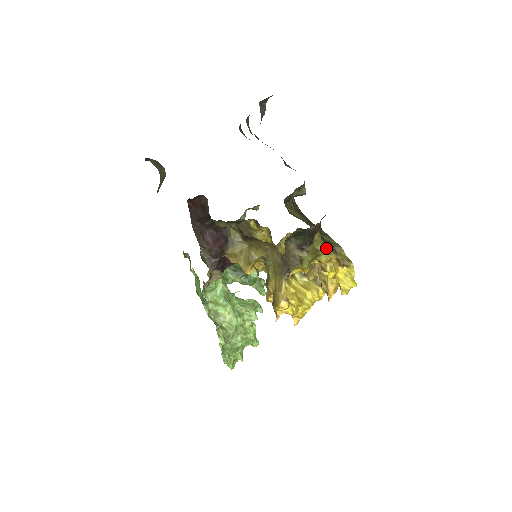
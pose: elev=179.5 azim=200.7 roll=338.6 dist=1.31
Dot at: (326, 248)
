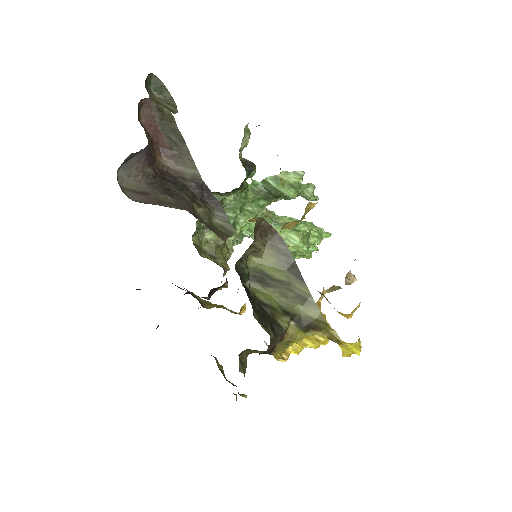
Dot at: (302, 335)
